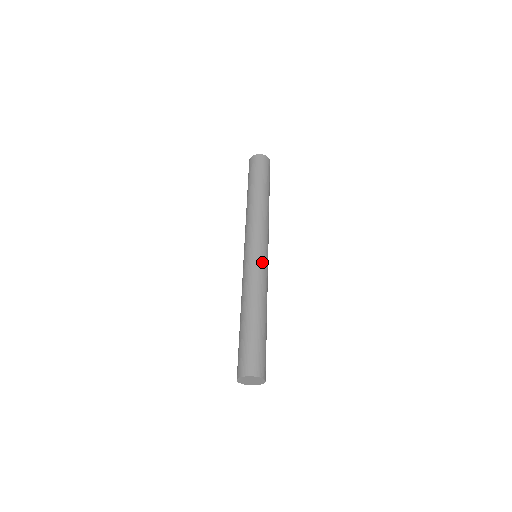
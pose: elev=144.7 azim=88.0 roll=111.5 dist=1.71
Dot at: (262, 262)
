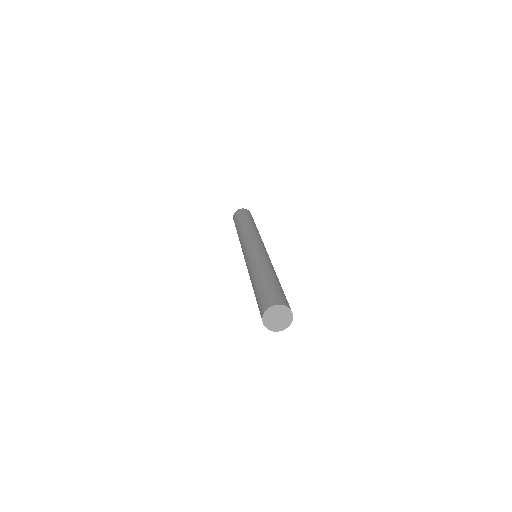
Dot at: (264, 251)
